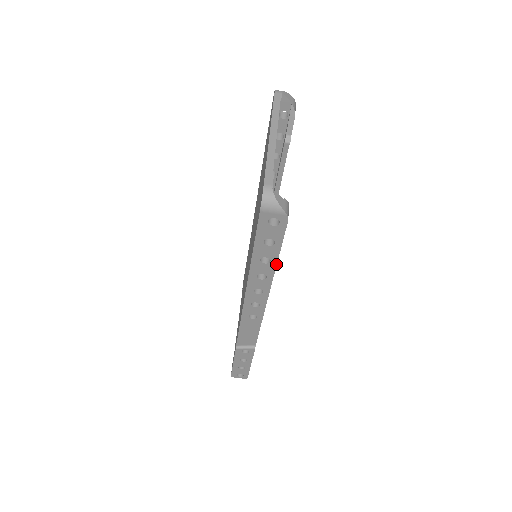
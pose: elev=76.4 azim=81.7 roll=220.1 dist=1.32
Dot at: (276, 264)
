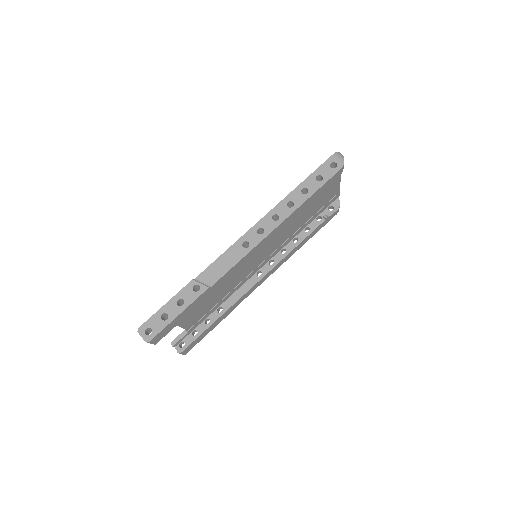
Dot at: (308, 198)
